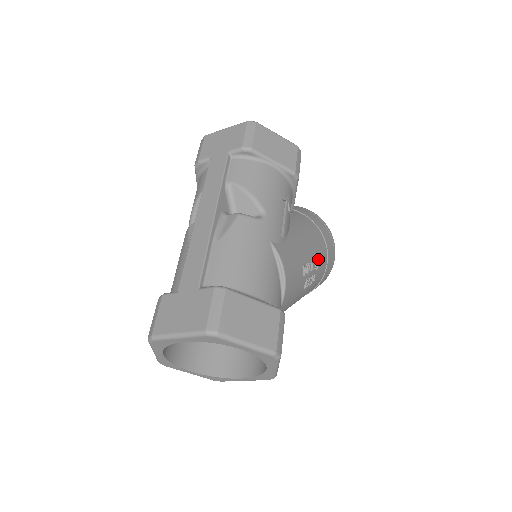
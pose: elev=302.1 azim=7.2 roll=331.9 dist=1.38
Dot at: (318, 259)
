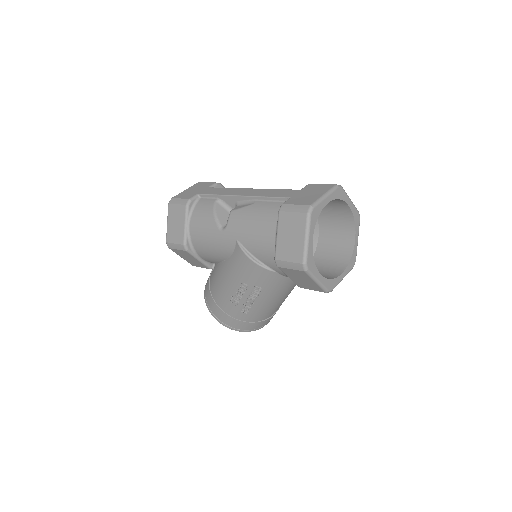
Dot at: occluded
